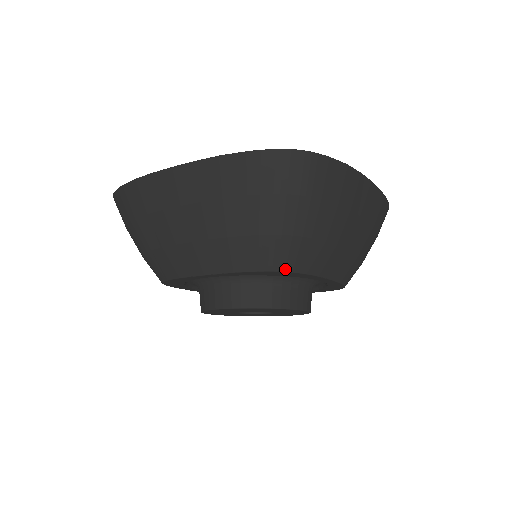
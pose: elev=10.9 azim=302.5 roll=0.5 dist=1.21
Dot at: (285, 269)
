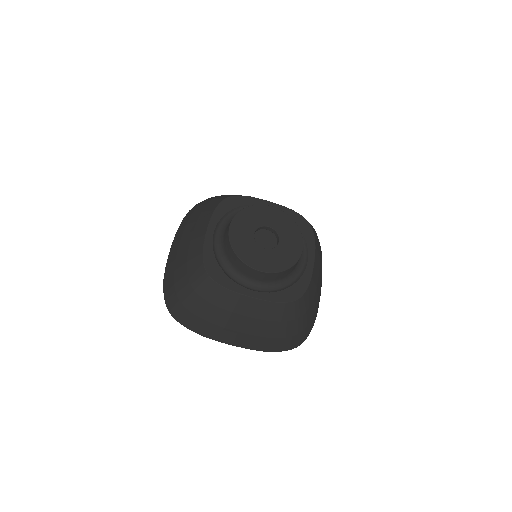
Dot at: (310, 225)
